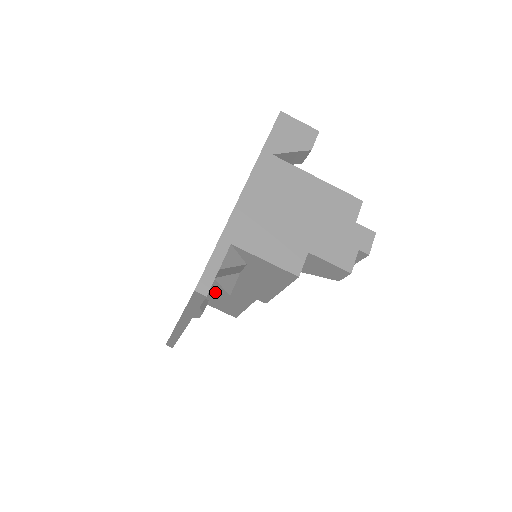
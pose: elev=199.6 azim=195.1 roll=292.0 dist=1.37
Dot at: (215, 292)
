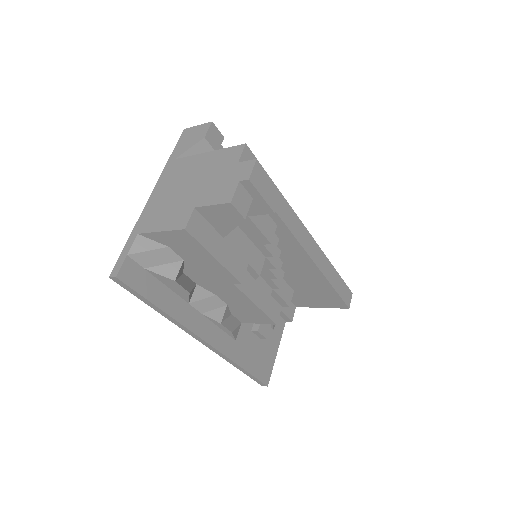
Dot at: (172, 286)
